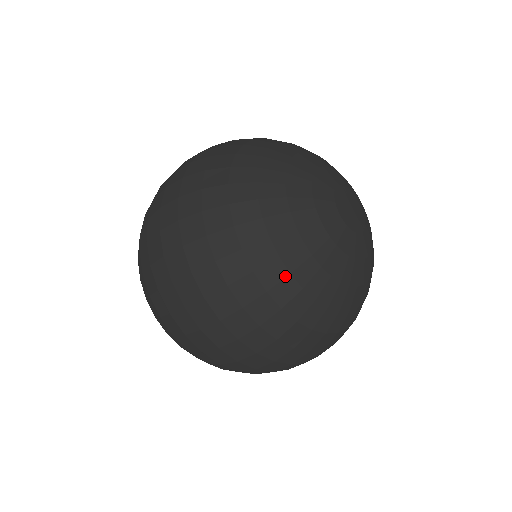
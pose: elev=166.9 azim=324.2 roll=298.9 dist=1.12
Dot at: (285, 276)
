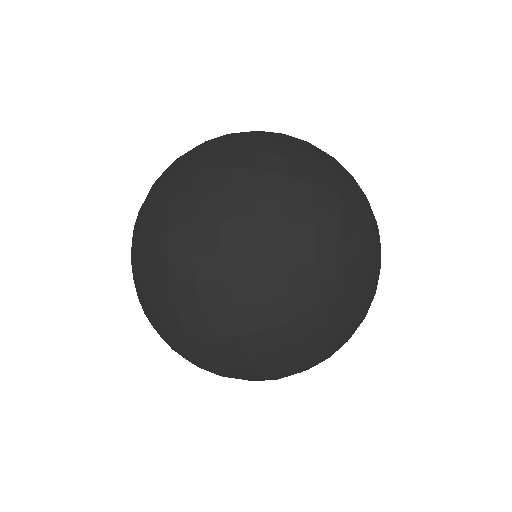
Dot at: (308, 220)
